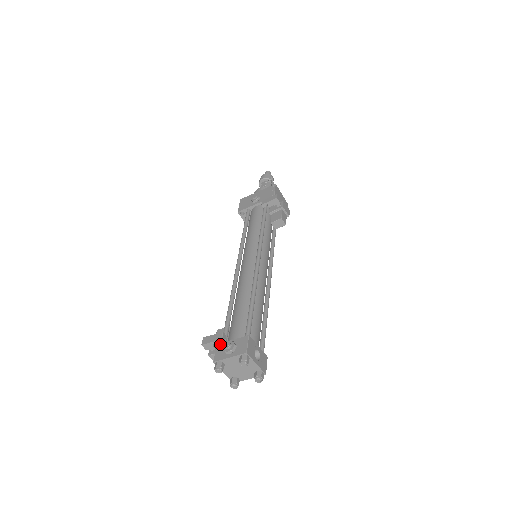
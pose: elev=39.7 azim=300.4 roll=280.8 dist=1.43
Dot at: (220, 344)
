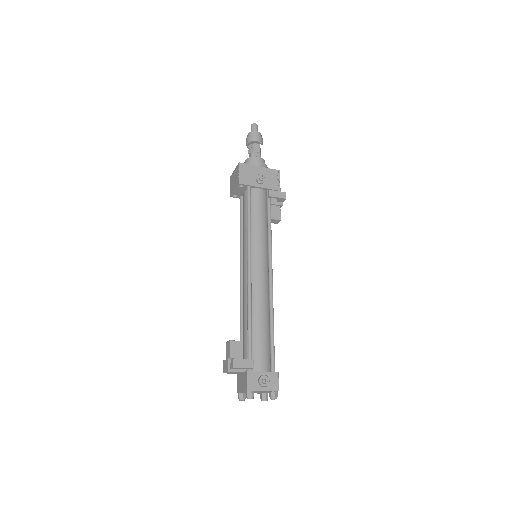
Dot at: (251, 372)
